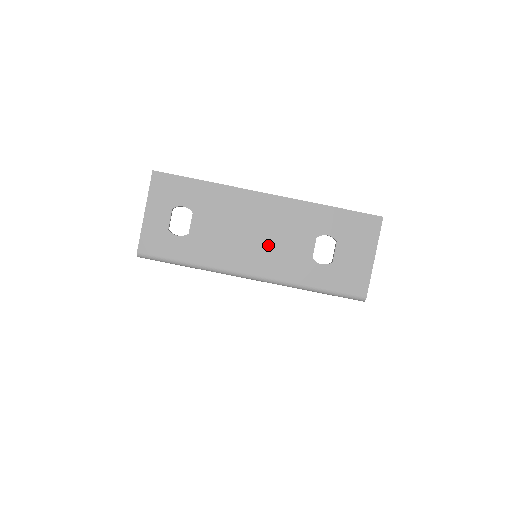
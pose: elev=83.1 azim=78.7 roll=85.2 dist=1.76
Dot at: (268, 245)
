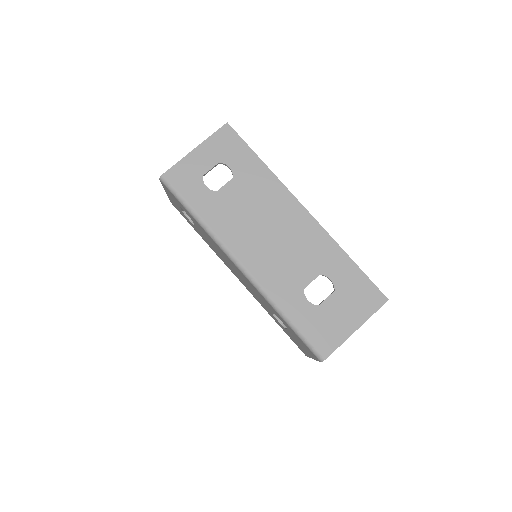
Dot at: (275, 250)
